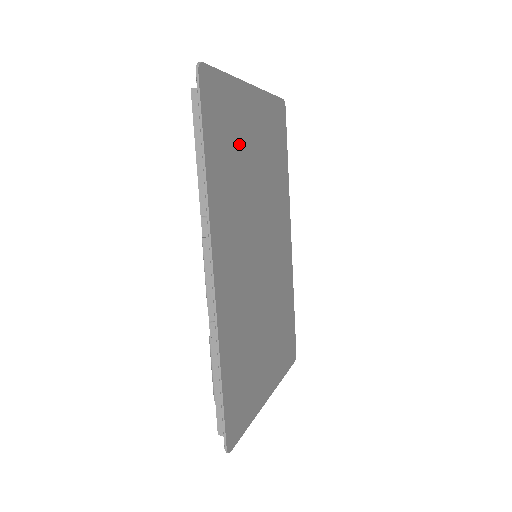
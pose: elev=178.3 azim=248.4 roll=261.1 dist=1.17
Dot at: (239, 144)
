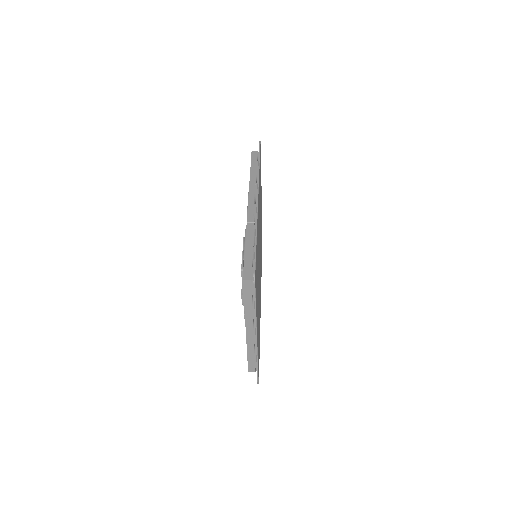
Dot at: occluded
